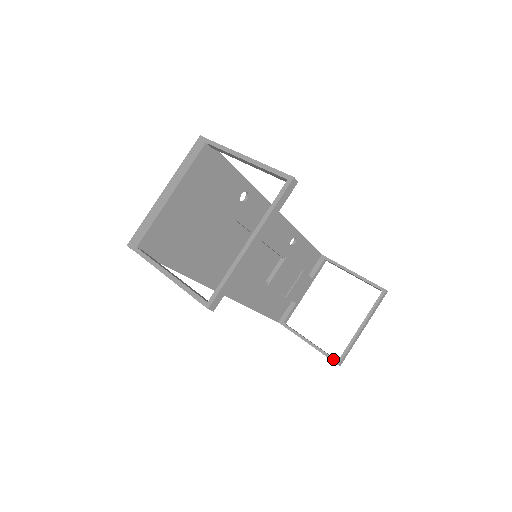
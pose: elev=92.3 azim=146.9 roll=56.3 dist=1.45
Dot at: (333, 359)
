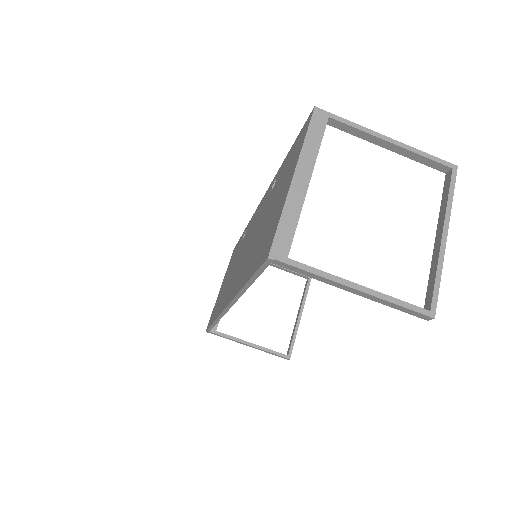
Dot at: (283, 355)
